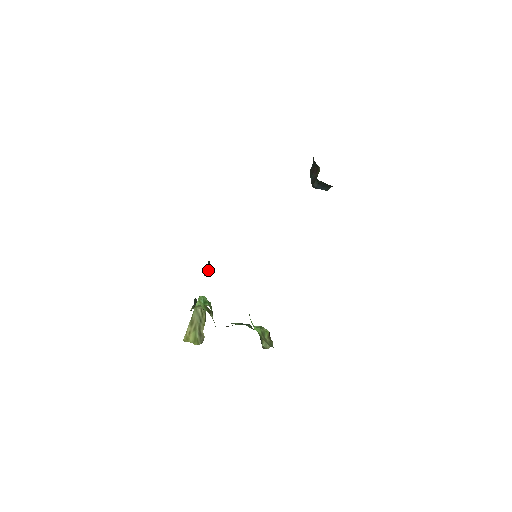
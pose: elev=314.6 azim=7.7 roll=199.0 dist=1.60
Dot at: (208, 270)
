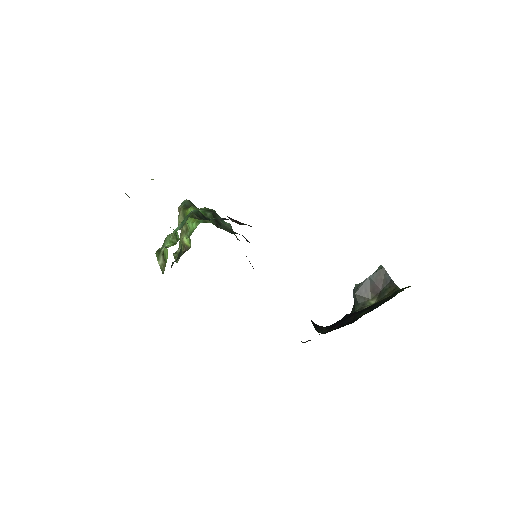
Dot at: occluded
